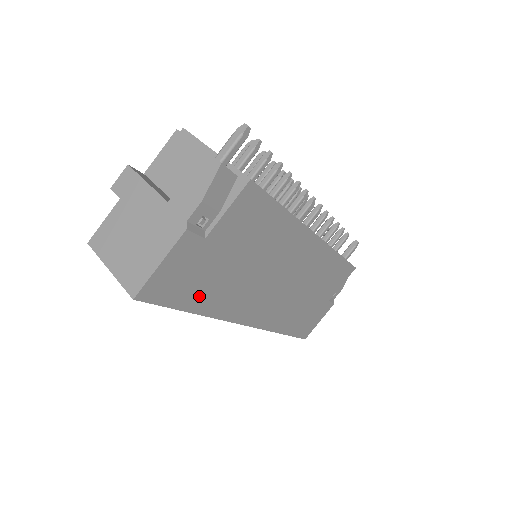
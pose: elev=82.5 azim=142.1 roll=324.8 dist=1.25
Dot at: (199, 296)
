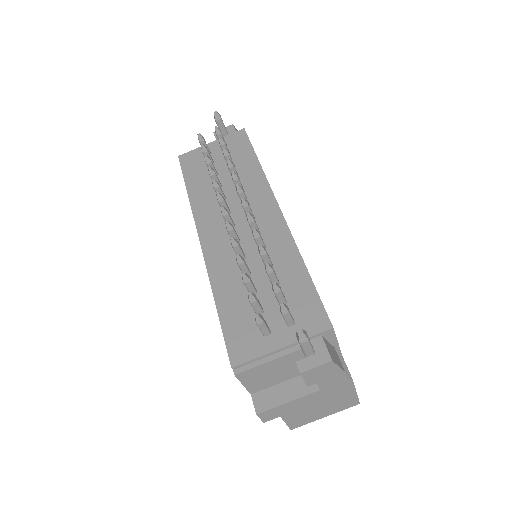
Dot at: occluded
